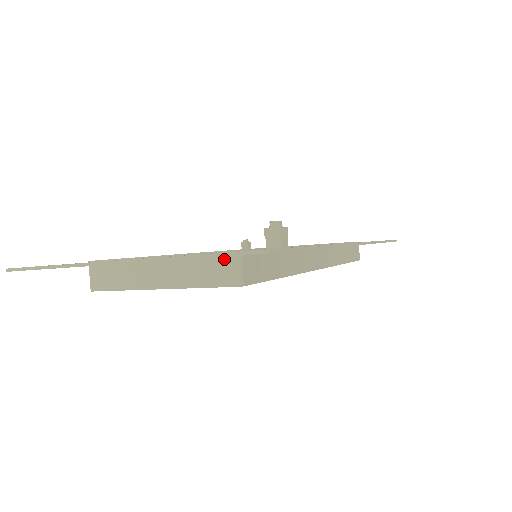
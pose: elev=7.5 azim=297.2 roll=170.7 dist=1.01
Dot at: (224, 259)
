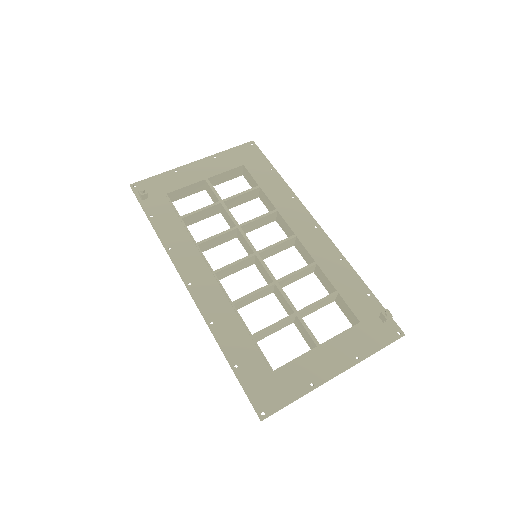
Dot at: (354, 329)
